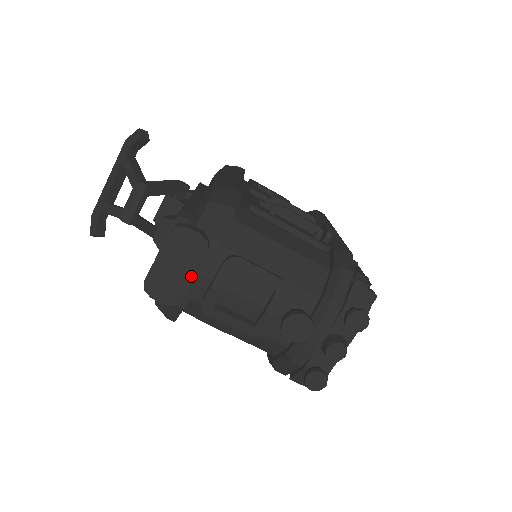
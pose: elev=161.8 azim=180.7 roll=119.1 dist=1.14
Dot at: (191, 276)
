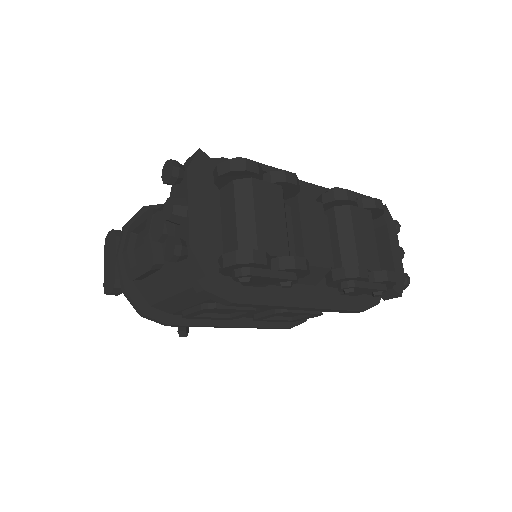
Dot at: (115, 259)
